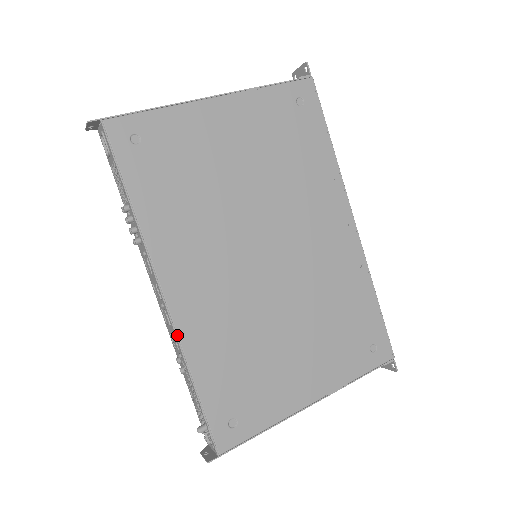
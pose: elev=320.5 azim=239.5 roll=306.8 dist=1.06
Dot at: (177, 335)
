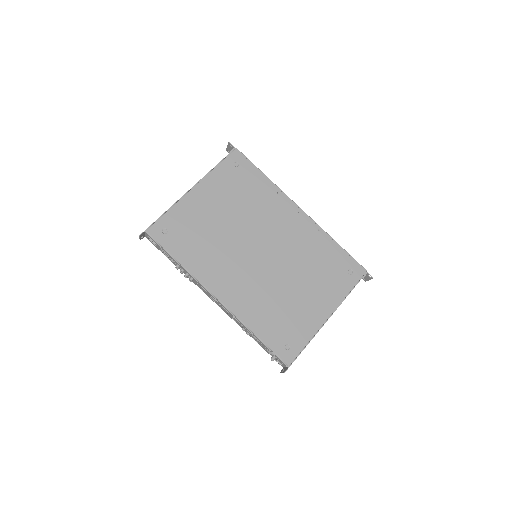
Dot at: (234, 315)
